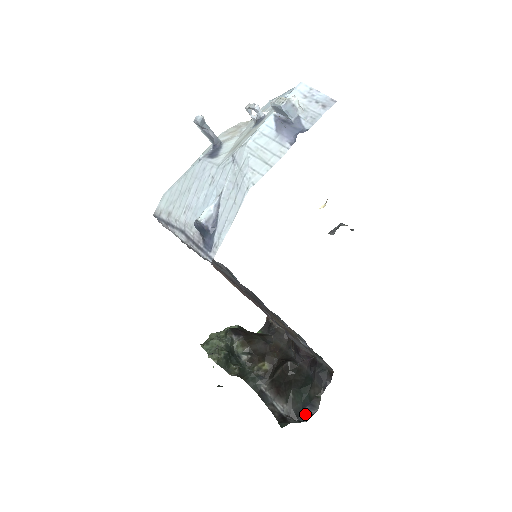
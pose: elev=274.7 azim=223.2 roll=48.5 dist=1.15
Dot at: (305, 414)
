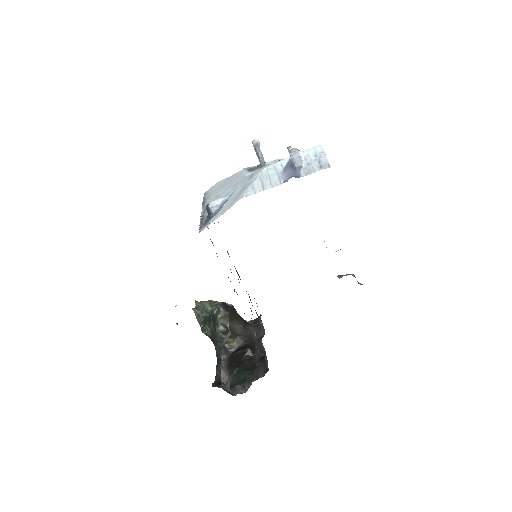
Dot at: (236, 390)
